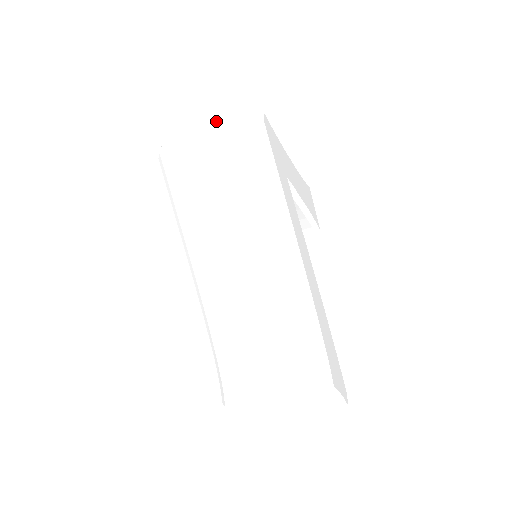
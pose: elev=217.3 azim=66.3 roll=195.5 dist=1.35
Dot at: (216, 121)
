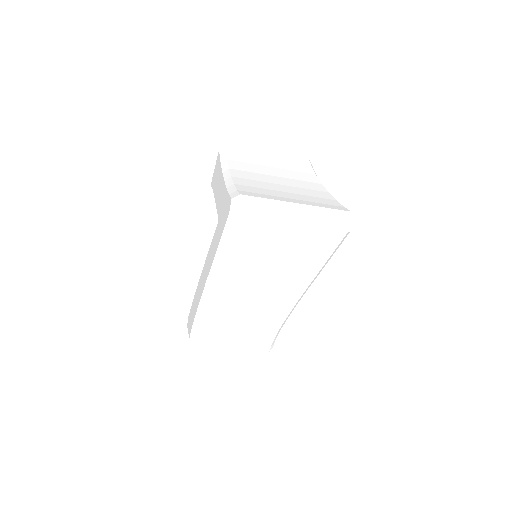
Dot at: (308, 206)
